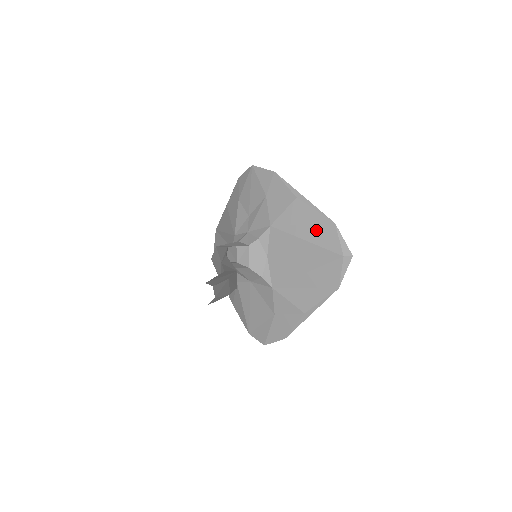
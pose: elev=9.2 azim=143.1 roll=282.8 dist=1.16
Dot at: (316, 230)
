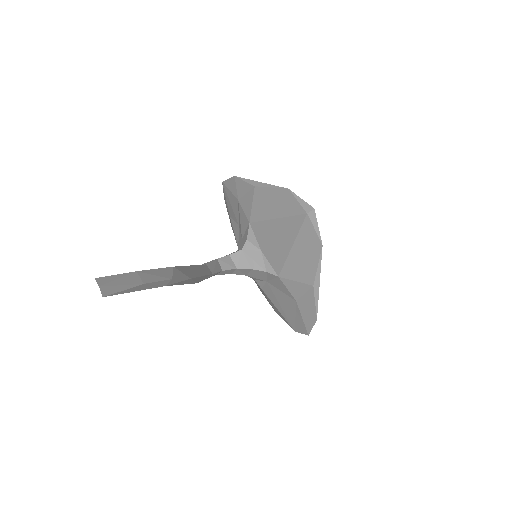
Dot at: (279, 204)
